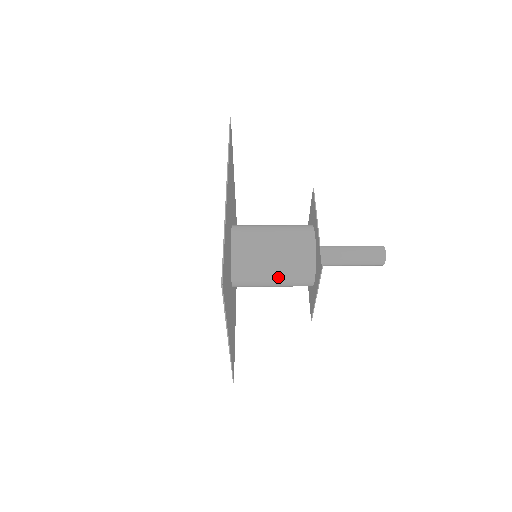
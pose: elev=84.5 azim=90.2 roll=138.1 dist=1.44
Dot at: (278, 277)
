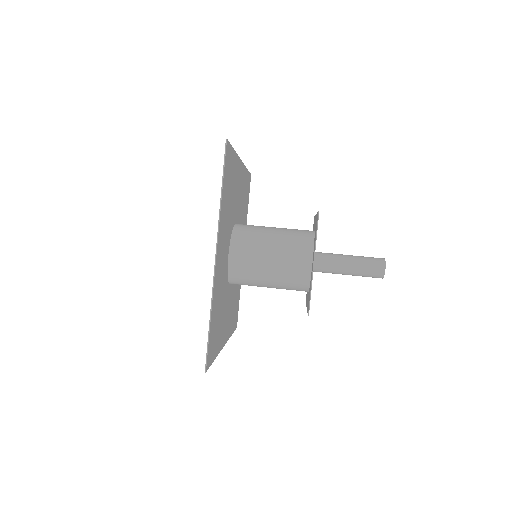
Dot at: (276, 252)
